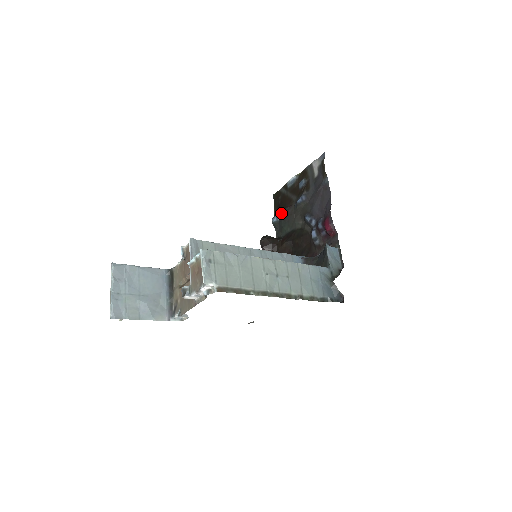
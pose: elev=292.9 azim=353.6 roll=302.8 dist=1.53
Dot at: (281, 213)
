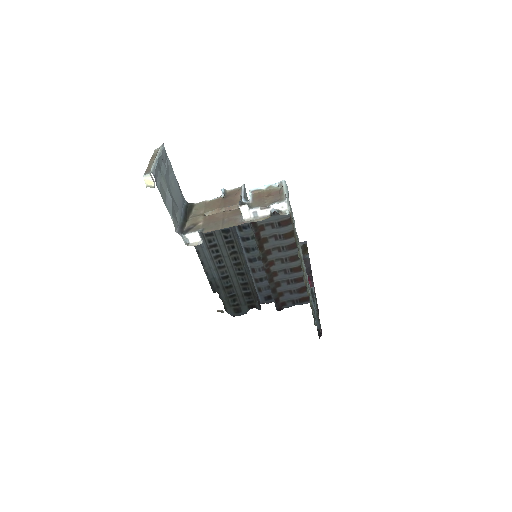
Dot at: occluded
